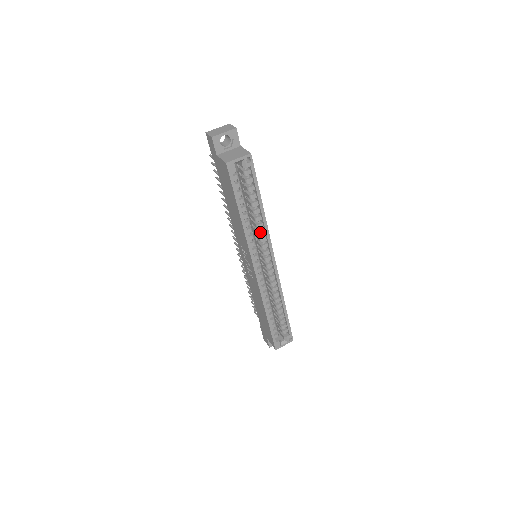
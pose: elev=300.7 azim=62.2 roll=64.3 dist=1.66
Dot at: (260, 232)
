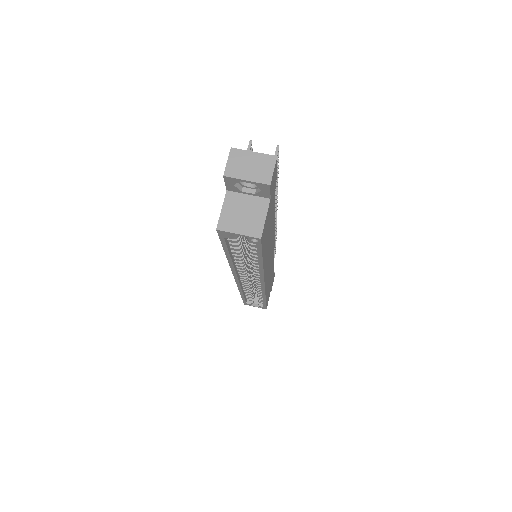
Dot at: (254, 268)
